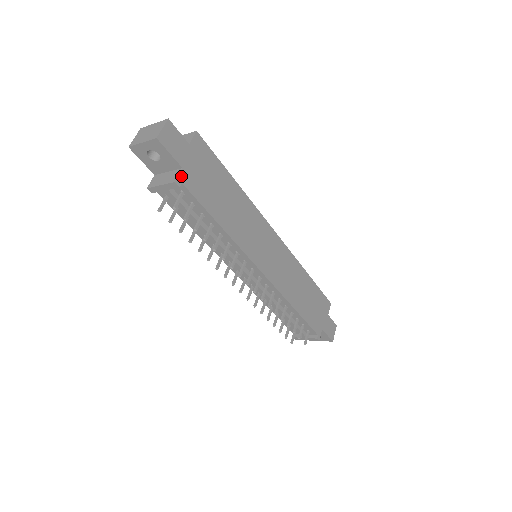
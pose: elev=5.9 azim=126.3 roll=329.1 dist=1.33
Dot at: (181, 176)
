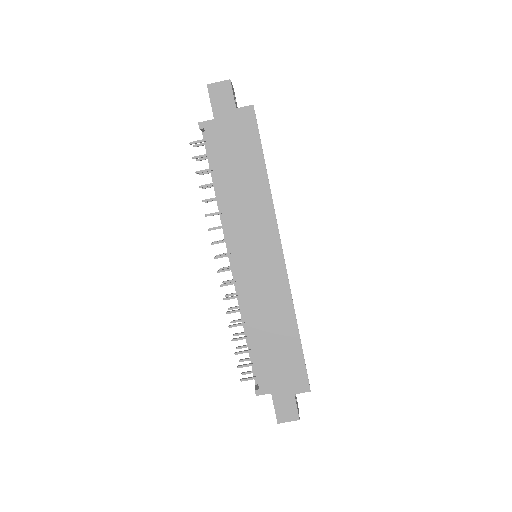
Dot at: (208, 123)
